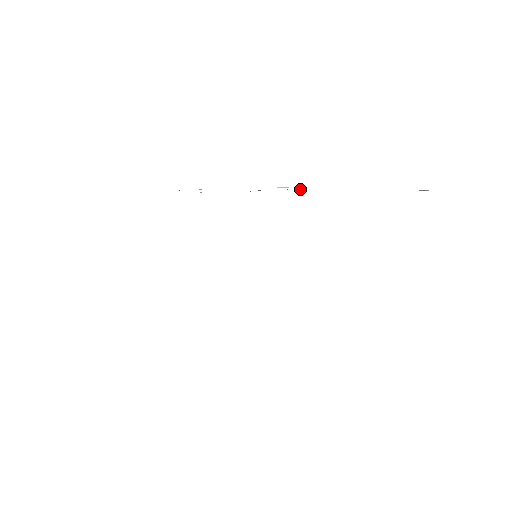
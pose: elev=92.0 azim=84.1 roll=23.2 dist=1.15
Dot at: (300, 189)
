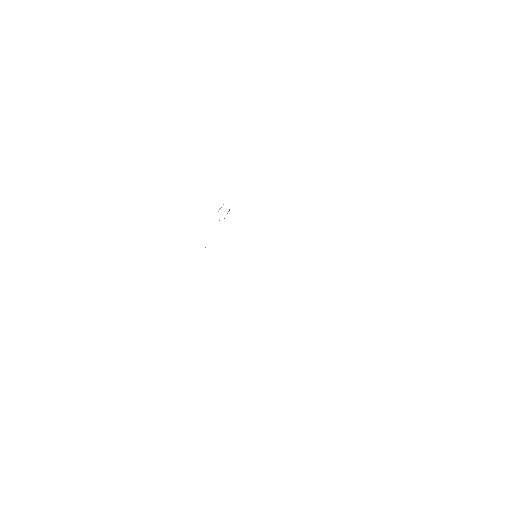
Dot at: occluded
